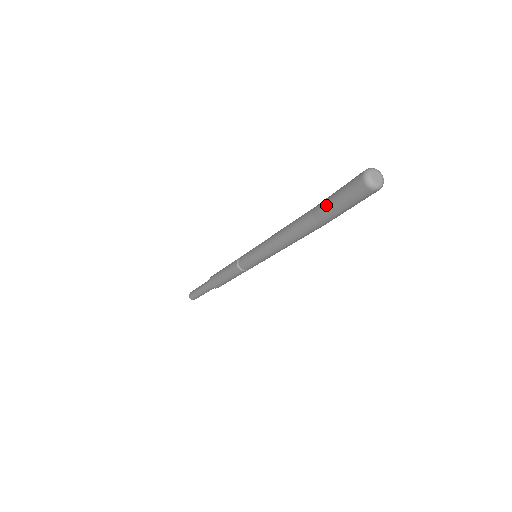
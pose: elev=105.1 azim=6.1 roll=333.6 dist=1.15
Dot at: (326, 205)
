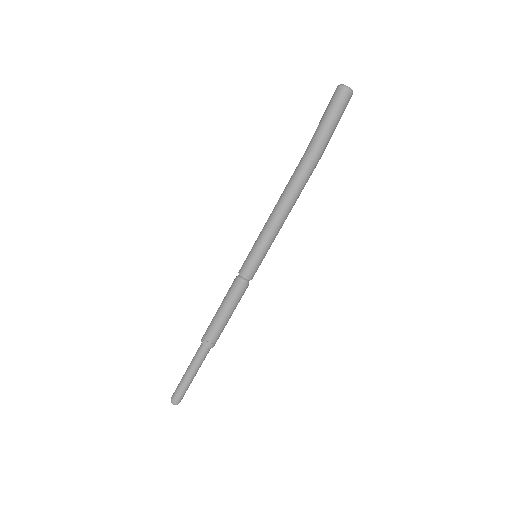
Dot at: occluded
